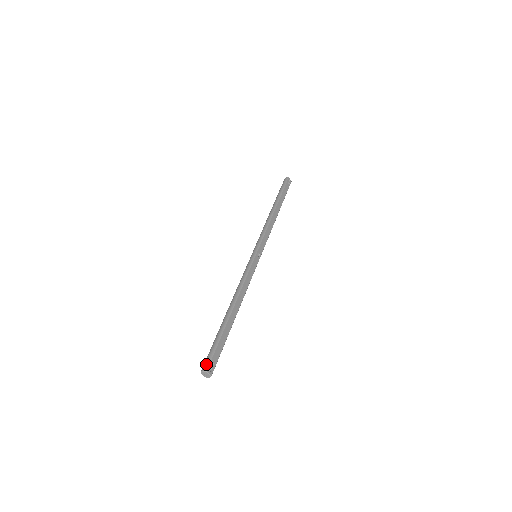
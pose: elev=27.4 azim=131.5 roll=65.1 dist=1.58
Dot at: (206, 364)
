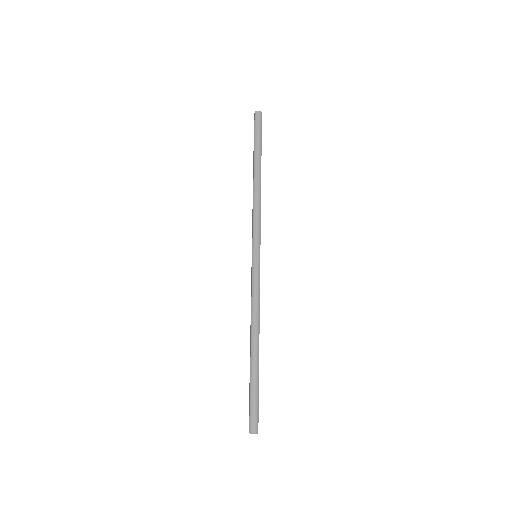
Dot at: (256, 425)
